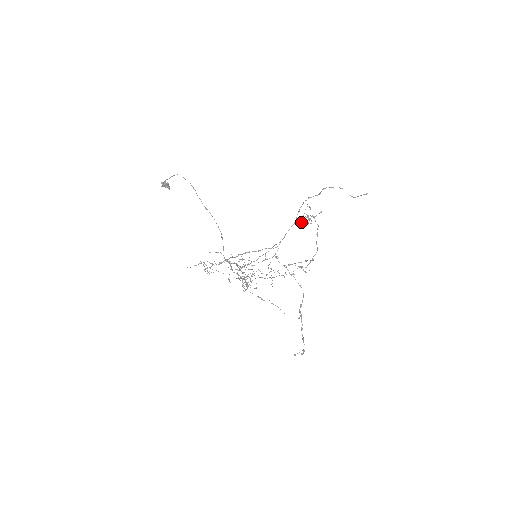
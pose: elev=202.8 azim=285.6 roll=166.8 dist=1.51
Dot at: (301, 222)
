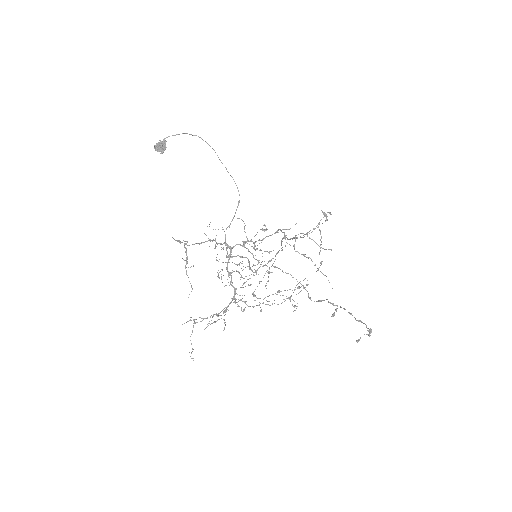
Dot at: occluded
